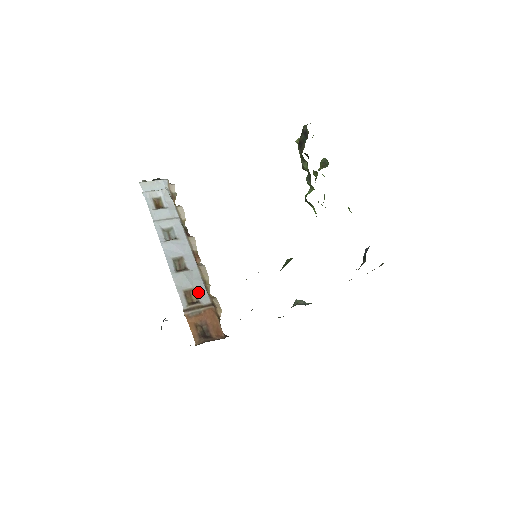
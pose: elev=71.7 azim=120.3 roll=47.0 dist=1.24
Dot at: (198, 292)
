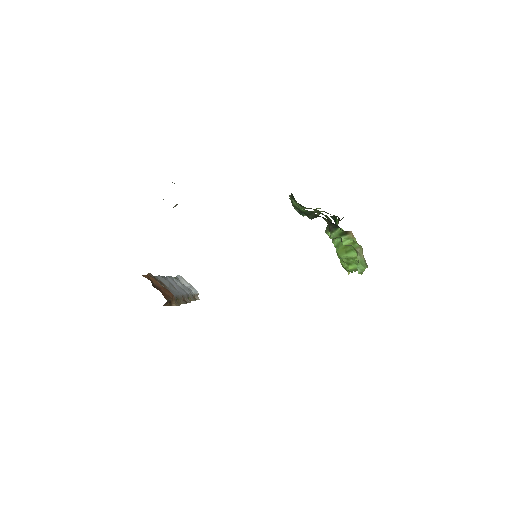
Dot at: (170, 290)
